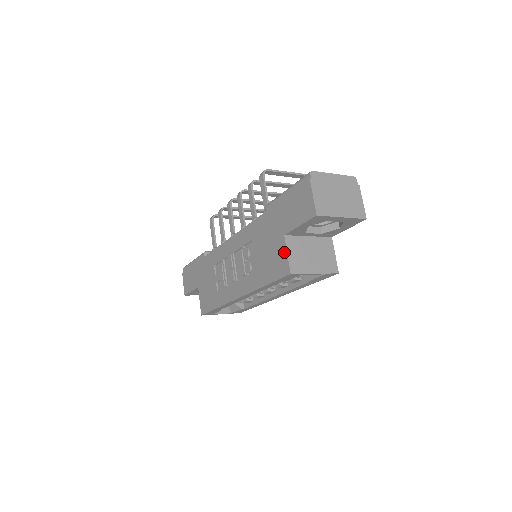
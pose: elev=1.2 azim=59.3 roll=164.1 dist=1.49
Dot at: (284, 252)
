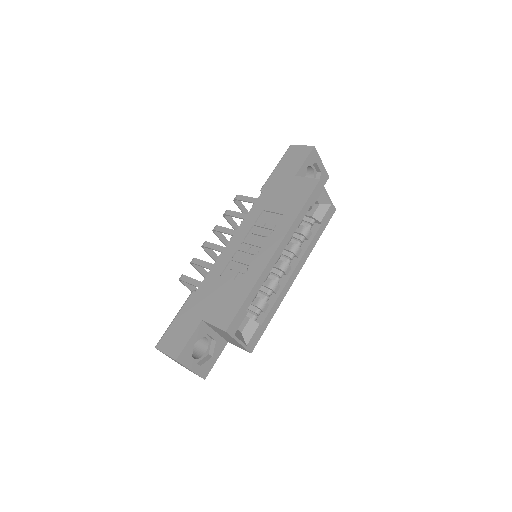
Dot at: (303, 179)
